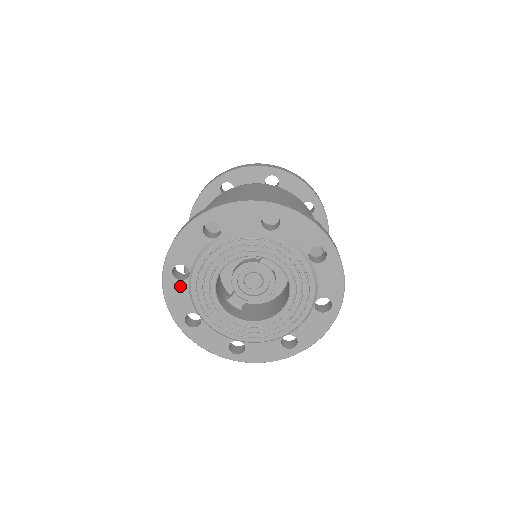
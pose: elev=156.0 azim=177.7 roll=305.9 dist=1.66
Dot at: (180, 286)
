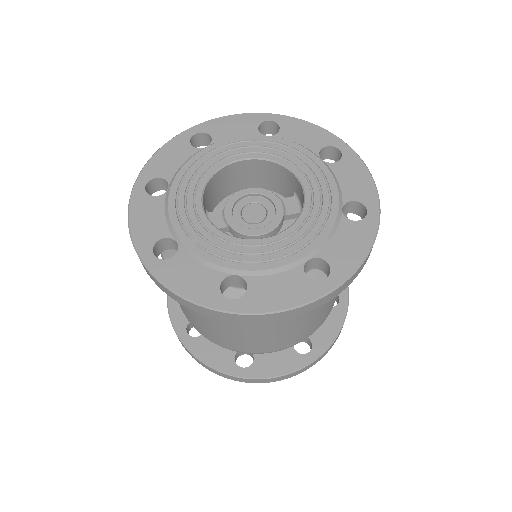
Dot at: (185, 150)
